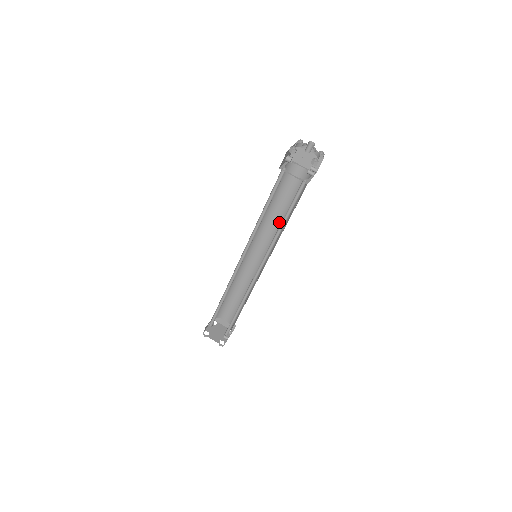
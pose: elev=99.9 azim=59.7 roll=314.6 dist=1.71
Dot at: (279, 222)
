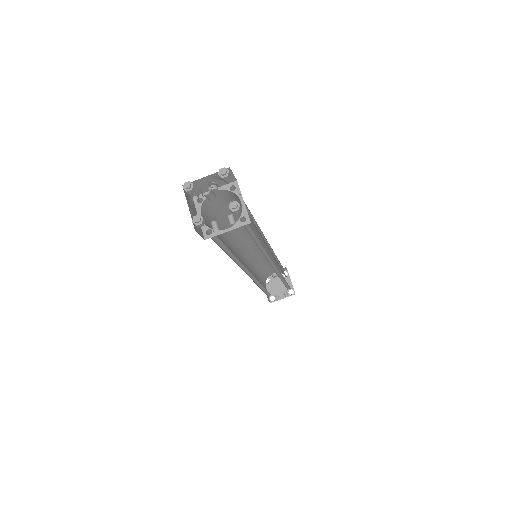
Dot at: occluded
